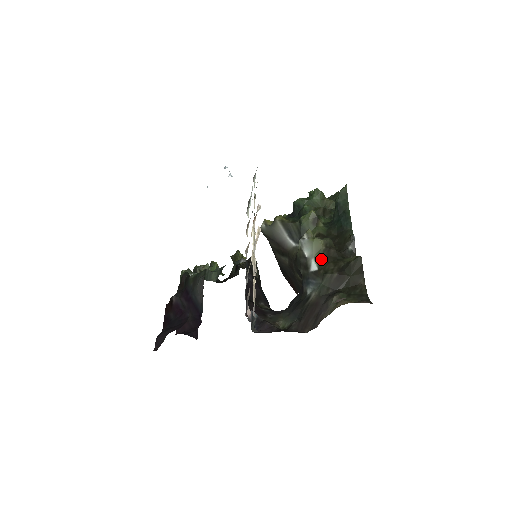
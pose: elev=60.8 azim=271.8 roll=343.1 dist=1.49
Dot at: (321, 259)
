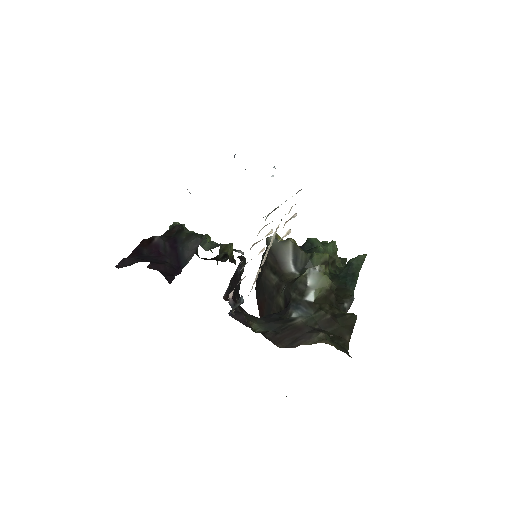
Dot at: (321, 295)
